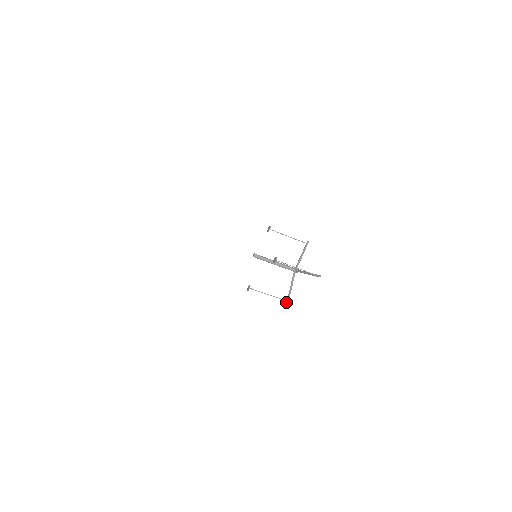
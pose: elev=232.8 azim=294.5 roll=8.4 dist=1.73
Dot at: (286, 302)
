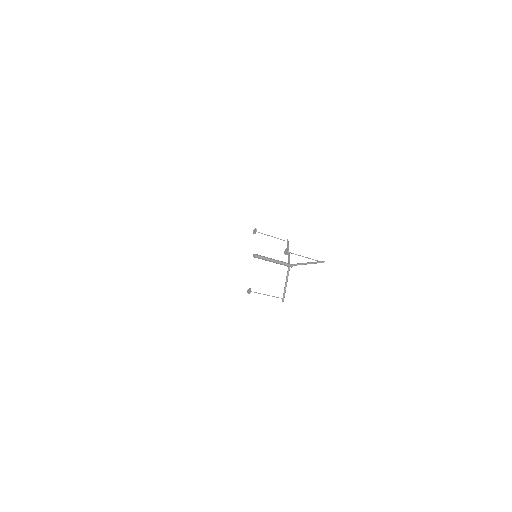
Dot at: (282, 300)
